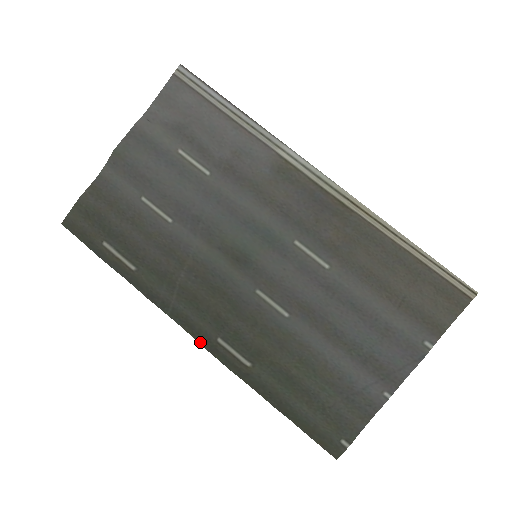
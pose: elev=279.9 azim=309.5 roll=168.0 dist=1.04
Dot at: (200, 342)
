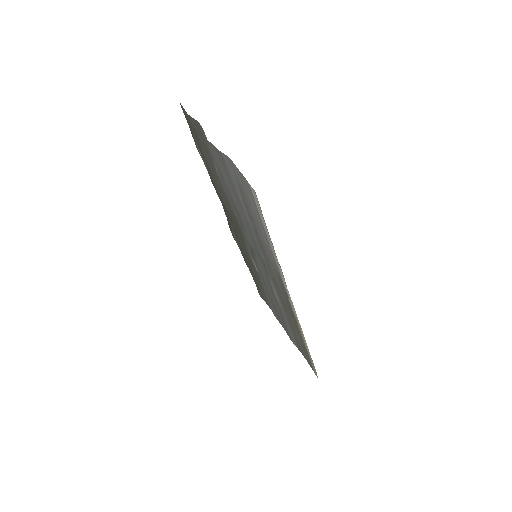
Dot at: (227, 220)
